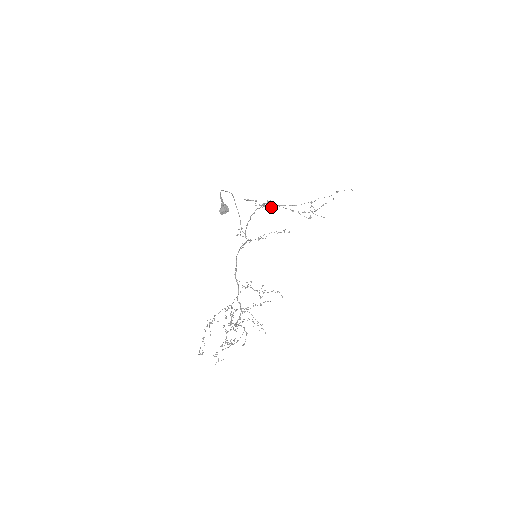
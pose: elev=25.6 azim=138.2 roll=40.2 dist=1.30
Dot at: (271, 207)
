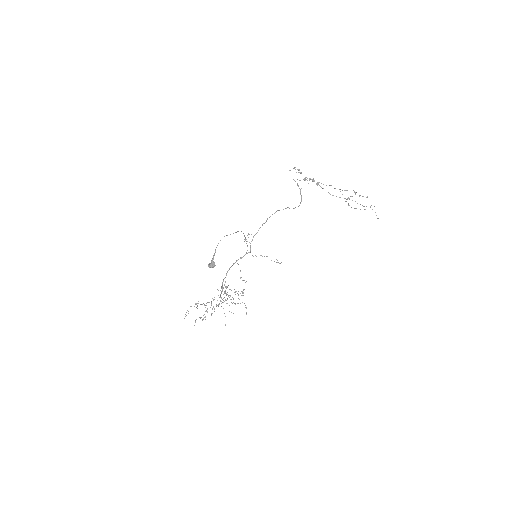
Dot at: occluded
